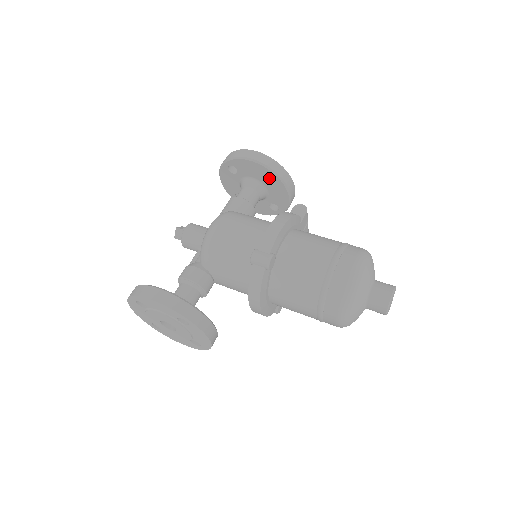
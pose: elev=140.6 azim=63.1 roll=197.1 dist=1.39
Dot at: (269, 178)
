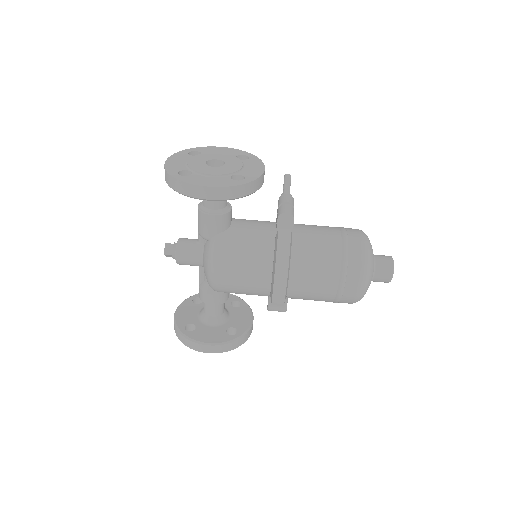
Dot at: occluded
